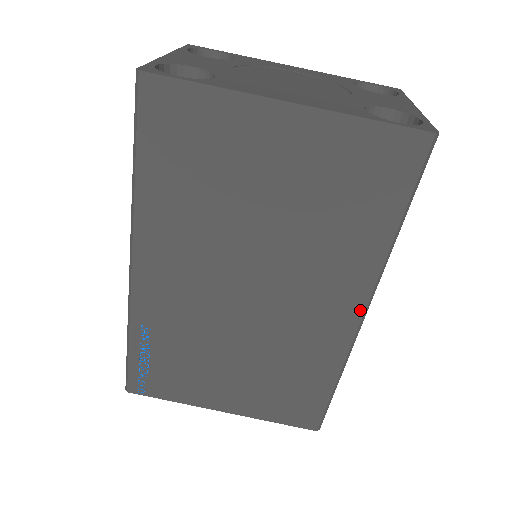
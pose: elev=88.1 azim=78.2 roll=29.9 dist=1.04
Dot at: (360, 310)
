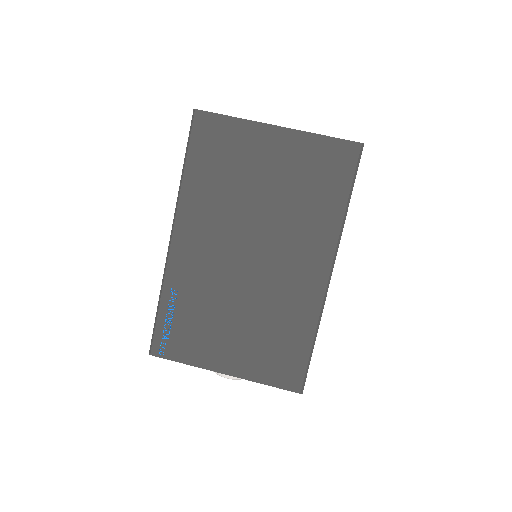
Dot at: (327, 270)
